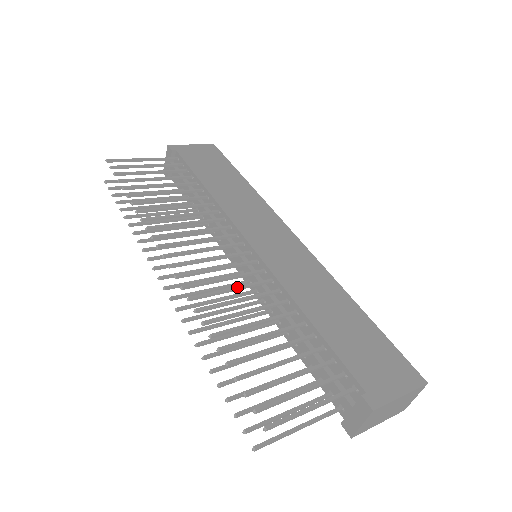
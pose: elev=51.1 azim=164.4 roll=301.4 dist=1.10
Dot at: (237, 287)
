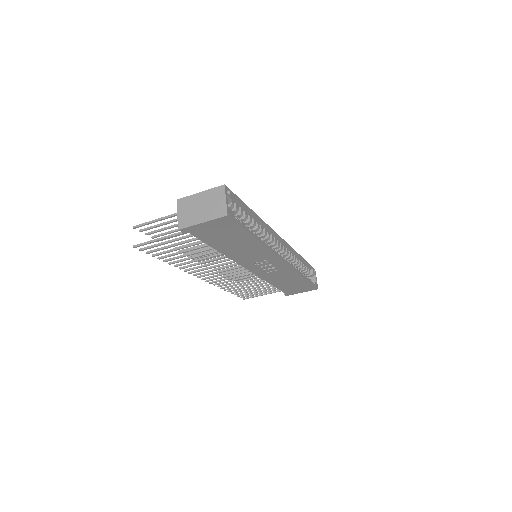
Dot at: occluded
